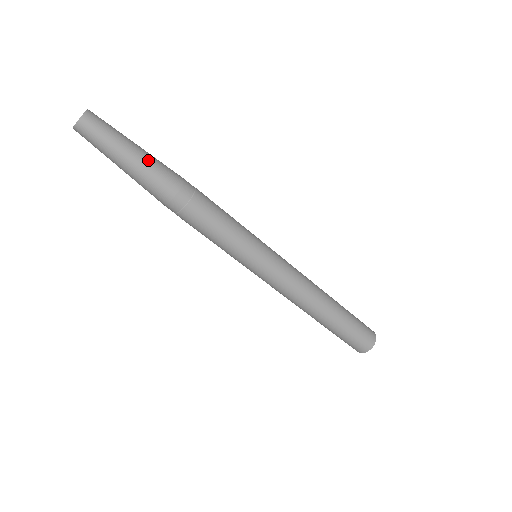
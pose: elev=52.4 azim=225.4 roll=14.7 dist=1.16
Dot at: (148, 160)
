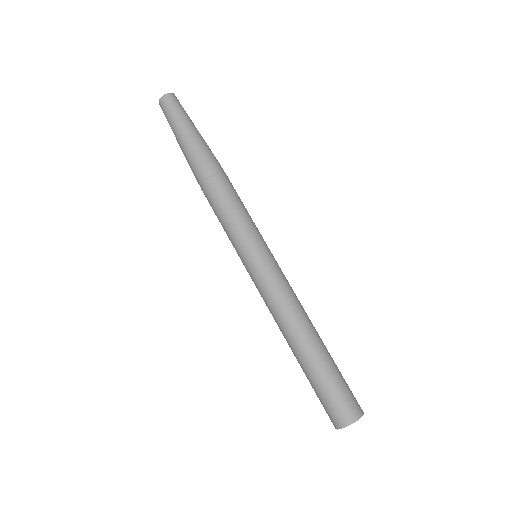
Dot at: (203, 139)
